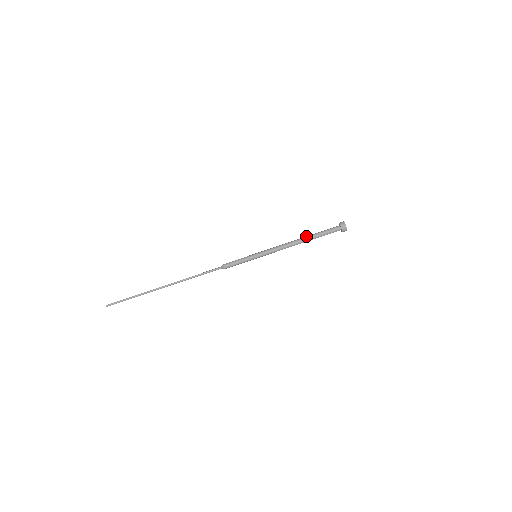
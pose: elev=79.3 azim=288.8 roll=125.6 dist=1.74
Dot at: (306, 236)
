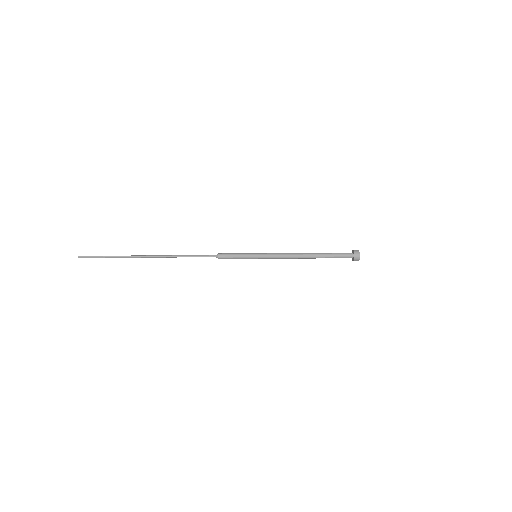
Dot at: occluded
